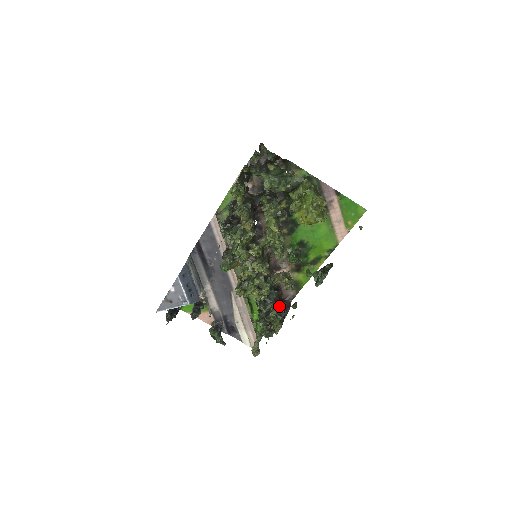
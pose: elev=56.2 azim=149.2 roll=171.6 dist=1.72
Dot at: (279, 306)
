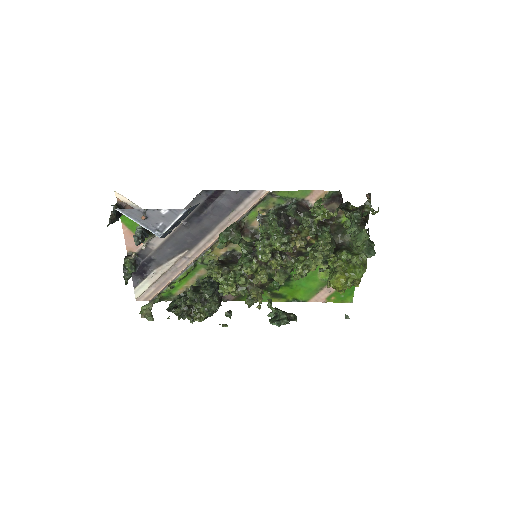
Dot at: occluded
